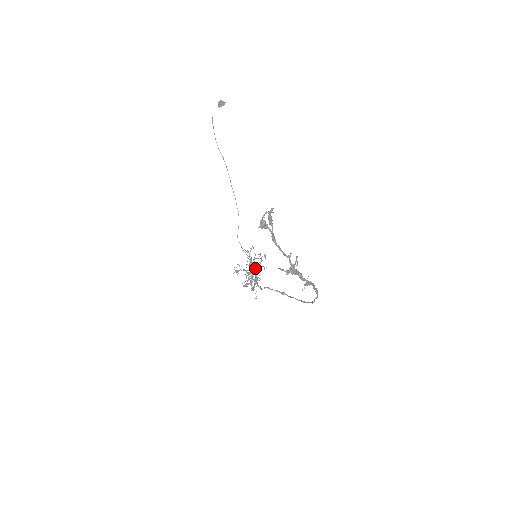
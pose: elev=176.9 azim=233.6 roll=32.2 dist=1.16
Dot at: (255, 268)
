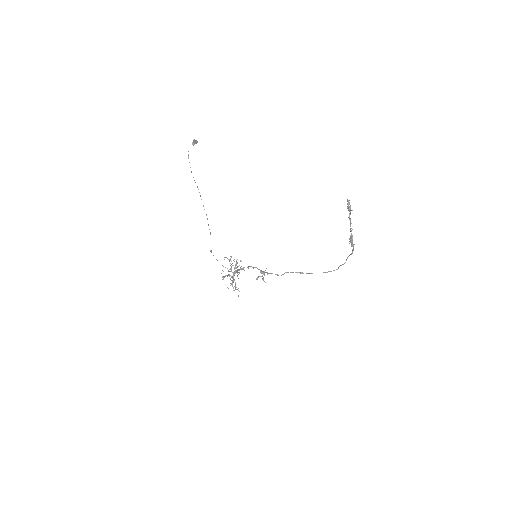
Dot at: occluded
